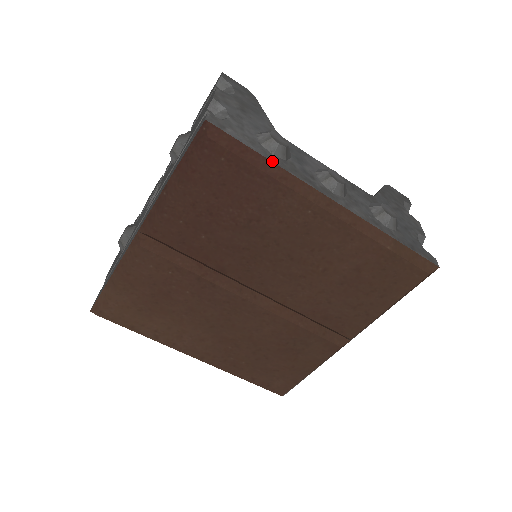
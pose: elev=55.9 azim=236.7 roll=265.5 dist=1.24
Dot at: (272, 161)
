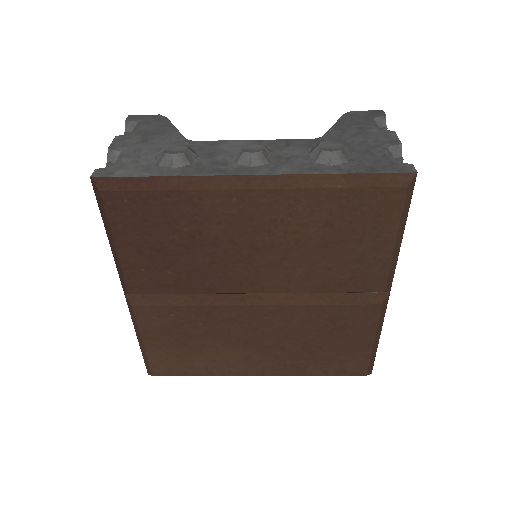
Dot at: (169, 176)
